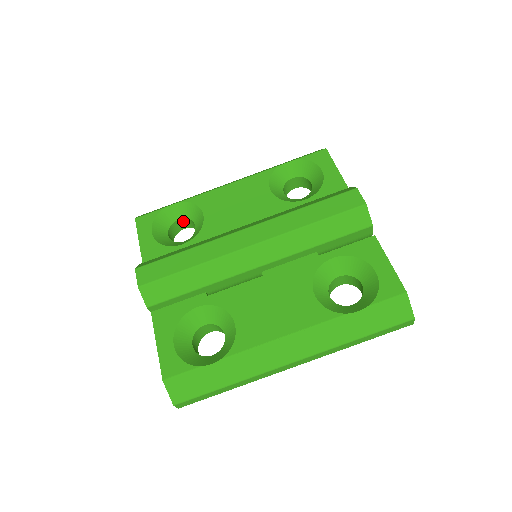
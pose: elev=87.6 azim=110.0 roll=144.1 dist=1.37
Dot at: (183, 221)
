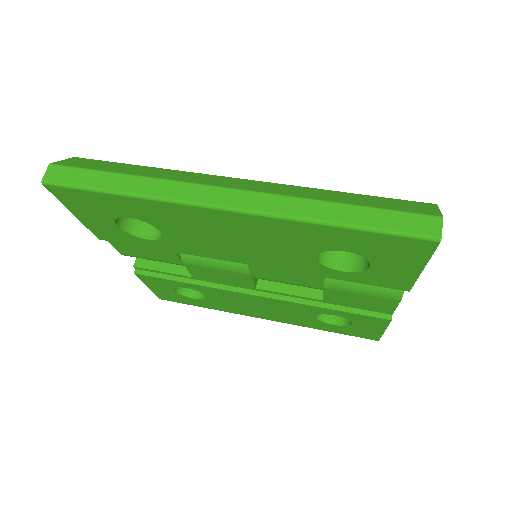
Dot at: occluded
